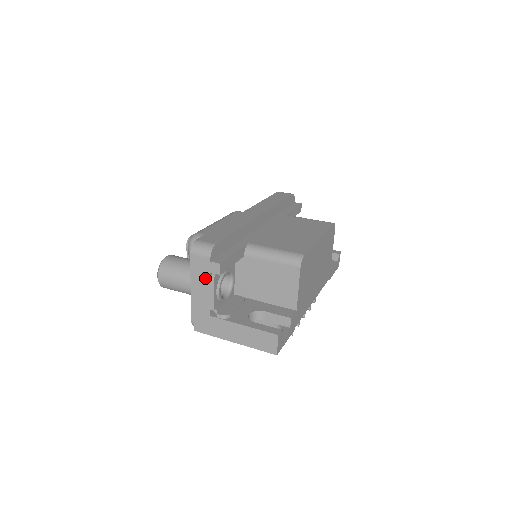
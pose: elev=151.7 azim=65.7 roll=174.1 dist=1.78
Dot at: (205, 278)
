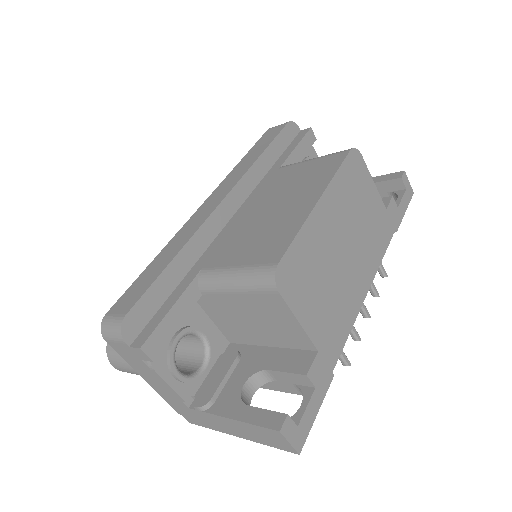
Dot at: (144, 367)
